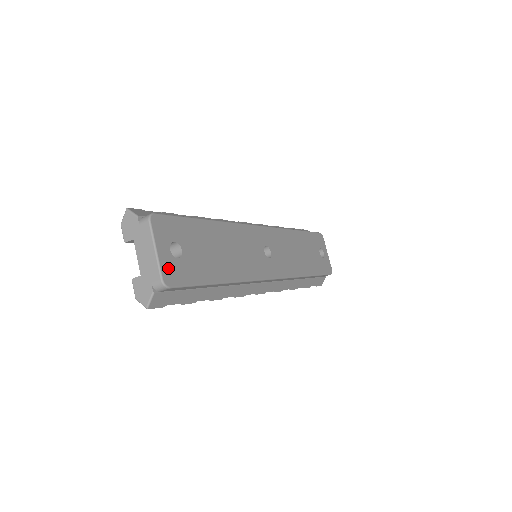
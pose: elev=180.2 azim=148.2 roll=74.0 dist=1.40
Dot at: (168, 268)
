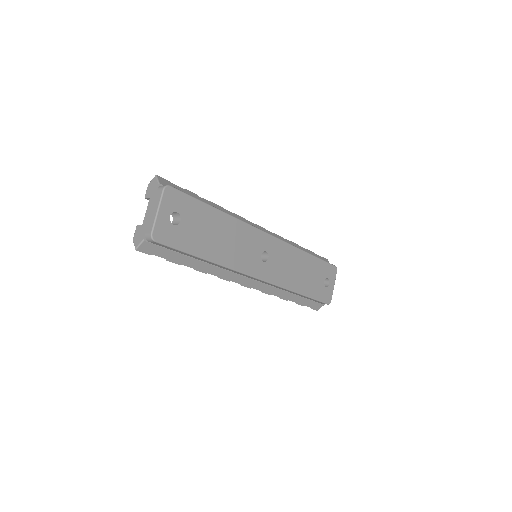
Dot at: (161, 228)
